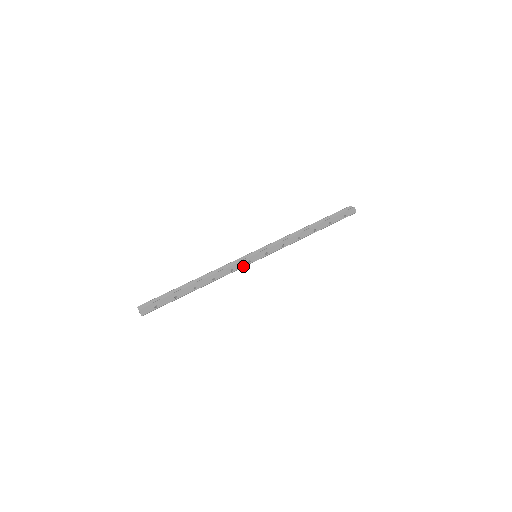
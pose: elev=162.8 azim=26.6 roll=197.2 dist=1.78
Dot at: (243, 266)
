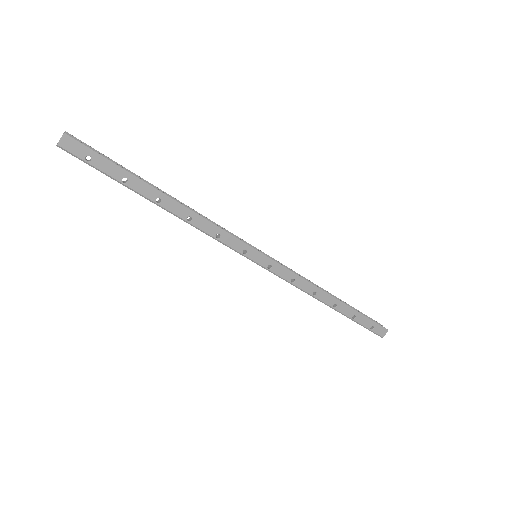
Dot at: (234, 247)
